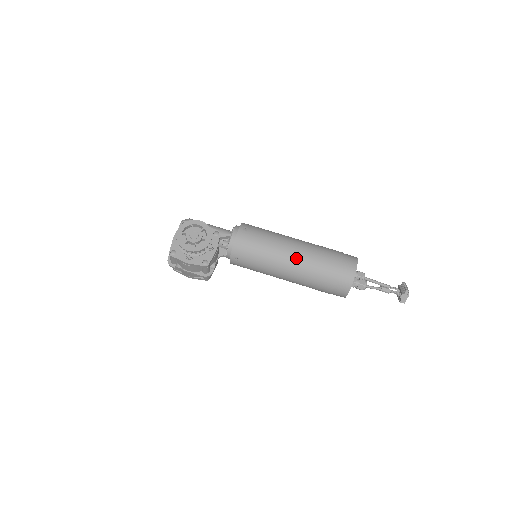
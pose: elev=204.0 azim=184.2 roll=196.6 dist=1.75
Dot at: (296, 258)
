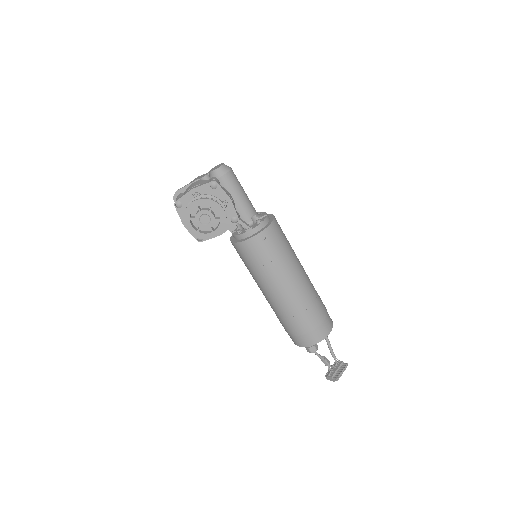
Dot at: (280, 298)
